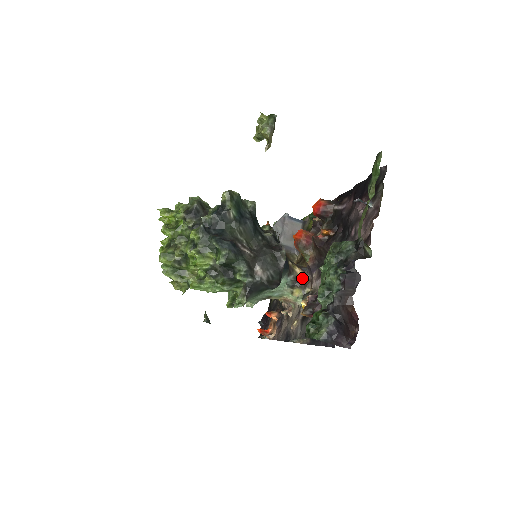
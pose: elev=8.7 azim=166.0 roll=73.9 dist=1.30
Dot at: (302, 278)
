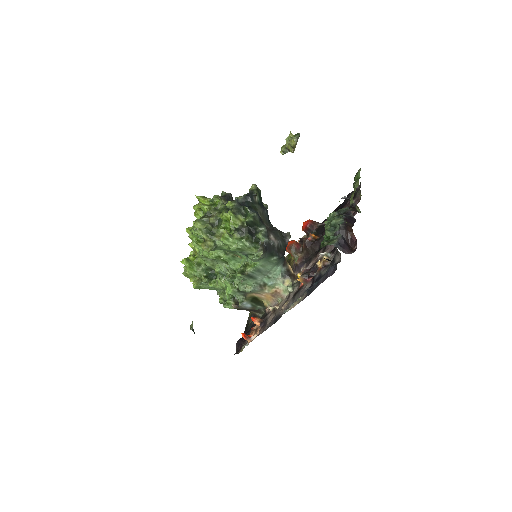
Dot at: (292, 272)
